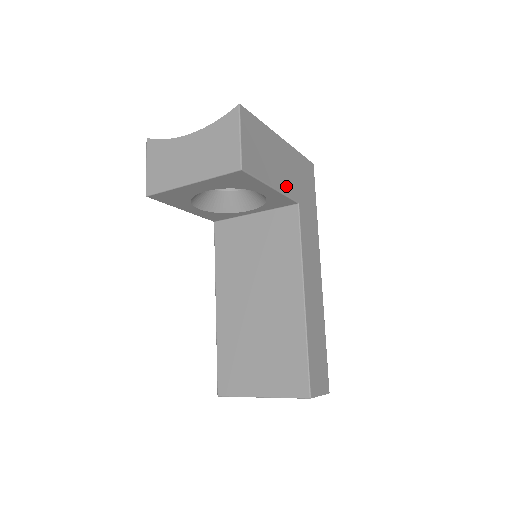
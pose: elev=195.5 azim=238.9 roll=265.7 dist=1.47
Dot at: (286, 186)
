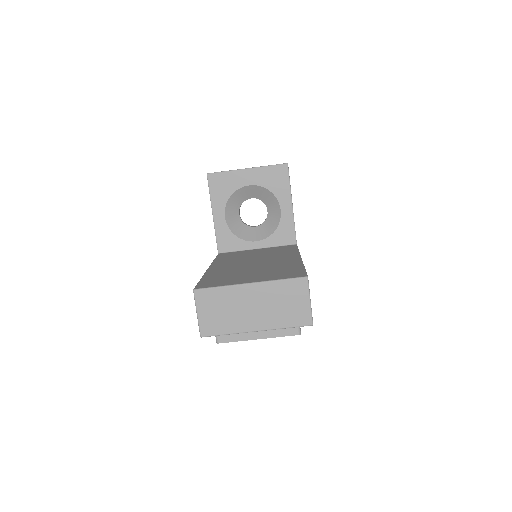
Dot at: occluded
